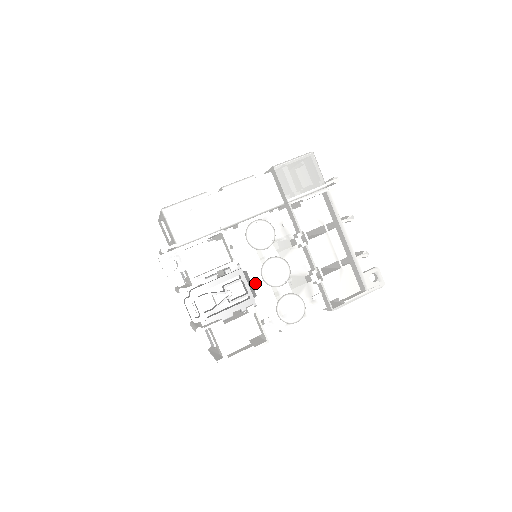
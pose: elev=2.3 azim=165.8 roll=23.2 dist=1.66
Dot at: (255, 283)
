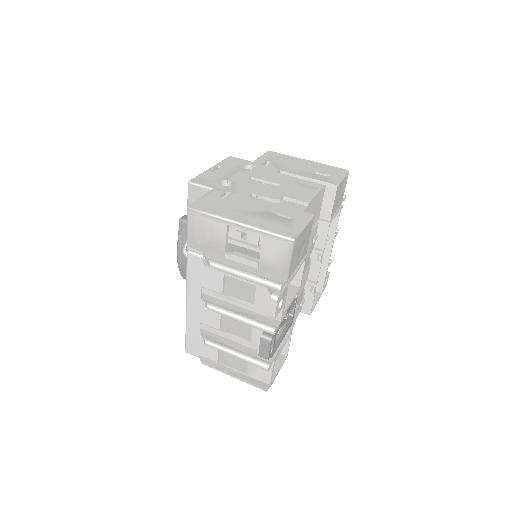
Dot at: occluded
